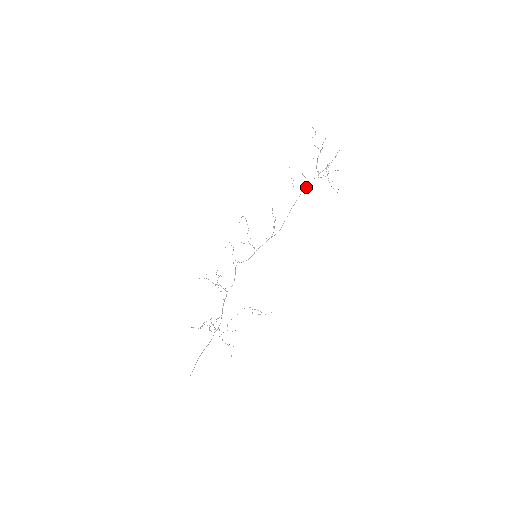
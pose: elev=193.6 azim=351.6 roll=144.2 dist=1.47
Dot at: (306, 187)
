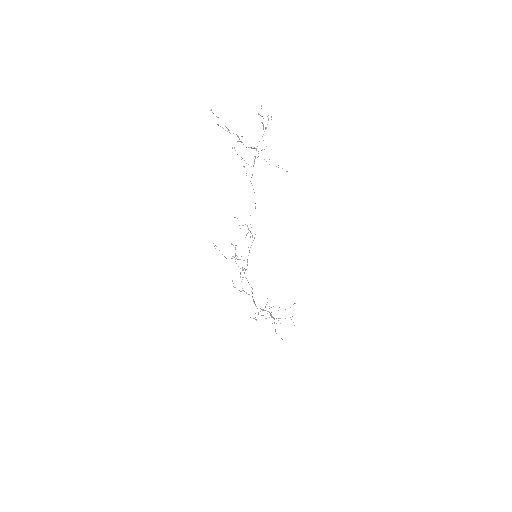
Dot at: (252, 175)
